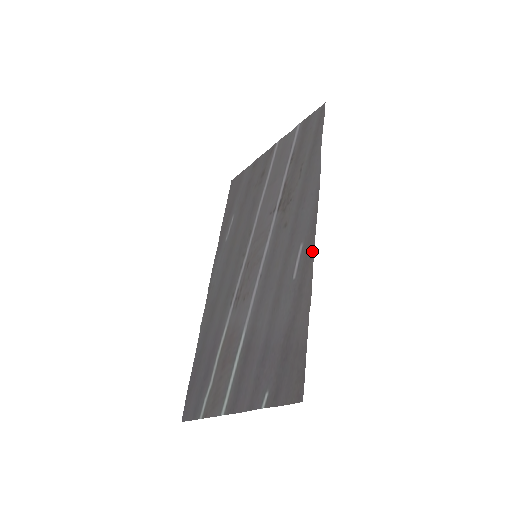
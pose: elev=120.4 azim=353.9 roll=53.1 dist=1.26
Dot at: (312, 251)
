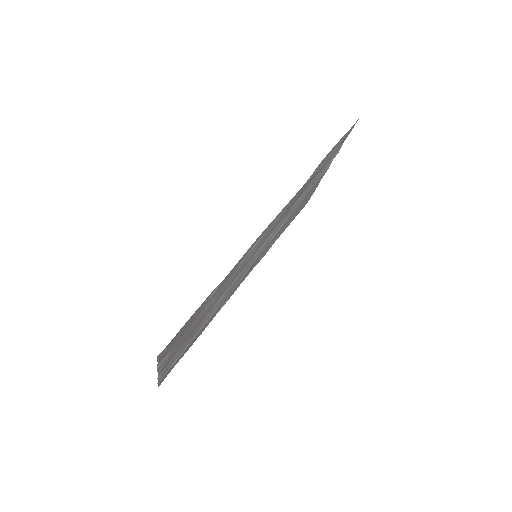
Dot at: (255, 241)
